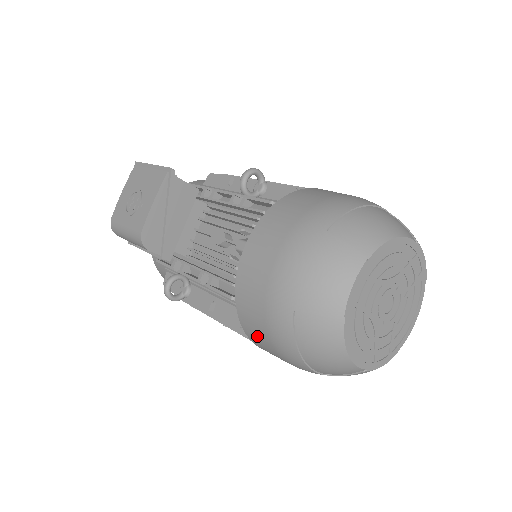
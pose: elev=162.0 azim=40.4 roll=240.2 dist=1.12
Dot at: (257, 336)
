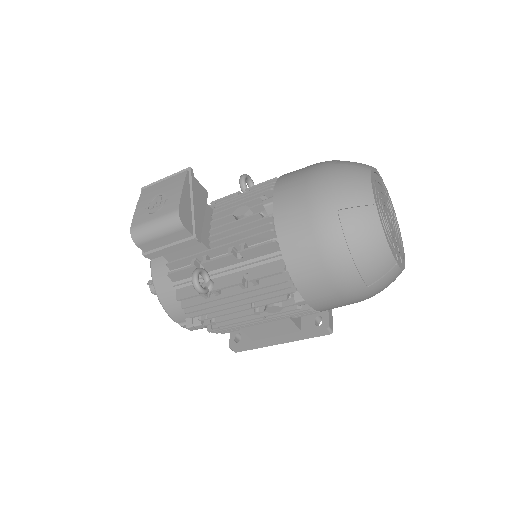
Dot at: (304, 264)
